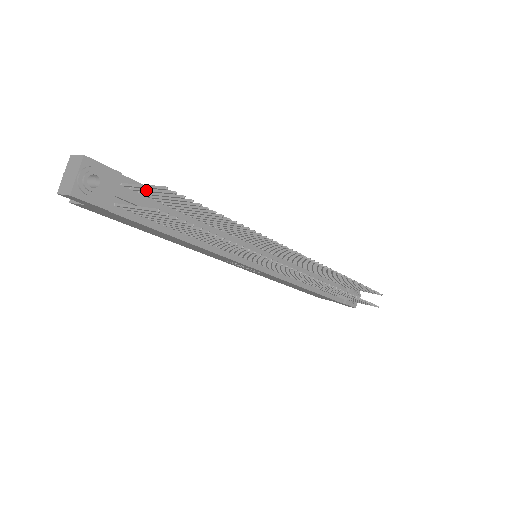
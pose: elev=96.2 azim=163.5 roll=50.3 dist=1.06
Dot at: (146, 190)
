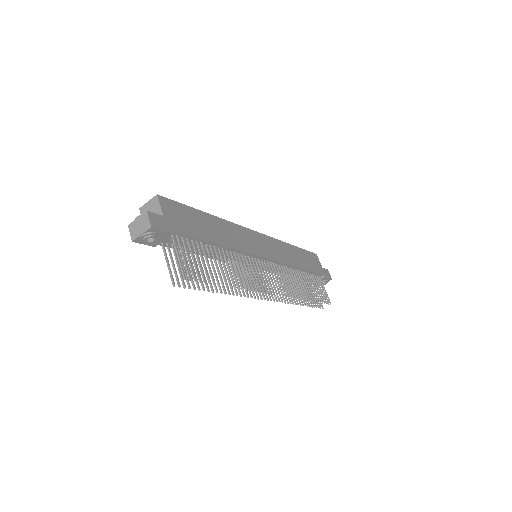
Dot at: (181, 252)
